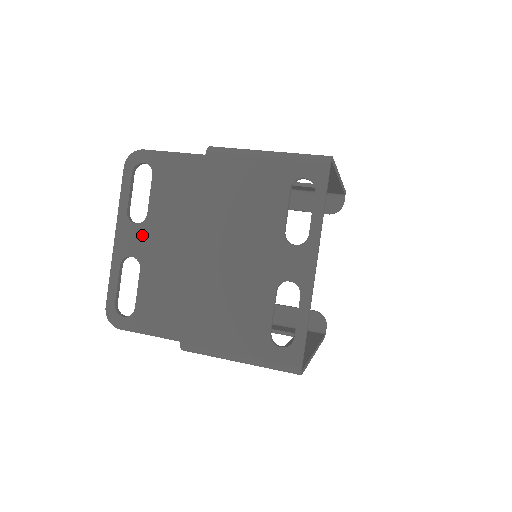
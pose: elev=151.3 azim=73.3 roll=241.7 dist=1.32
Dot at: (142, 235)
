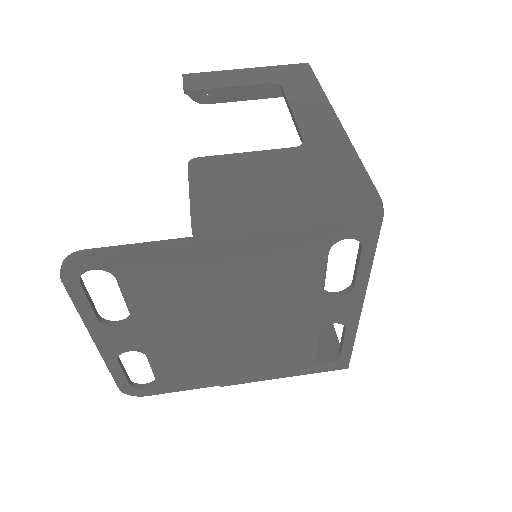
Dot at: (134, 333)
